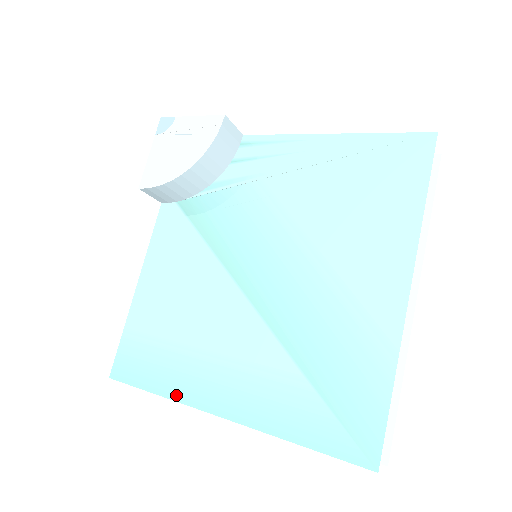
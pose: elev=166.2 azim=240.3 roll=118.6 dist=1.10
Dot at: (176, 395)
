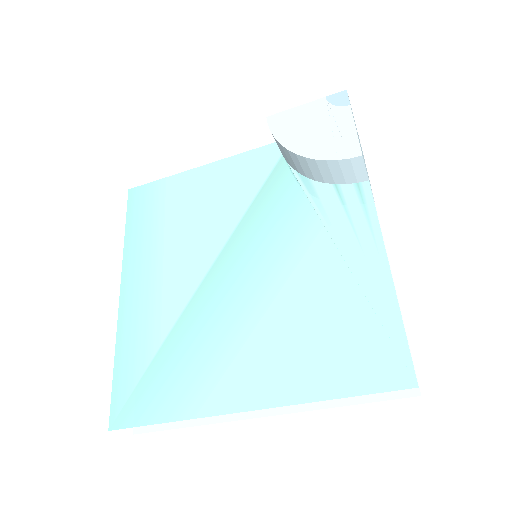
Dot at: (127, 250)
